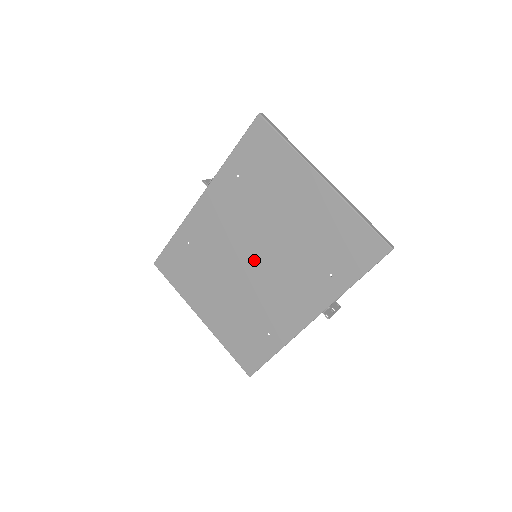
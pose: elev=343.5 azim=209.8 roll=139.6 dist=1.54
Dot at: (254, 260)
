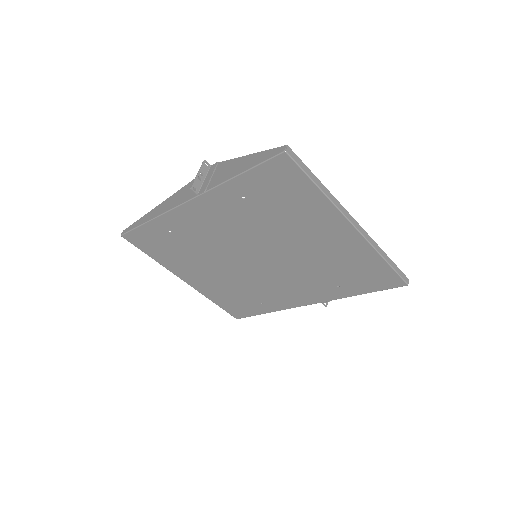
Dot at: (254, 261)
